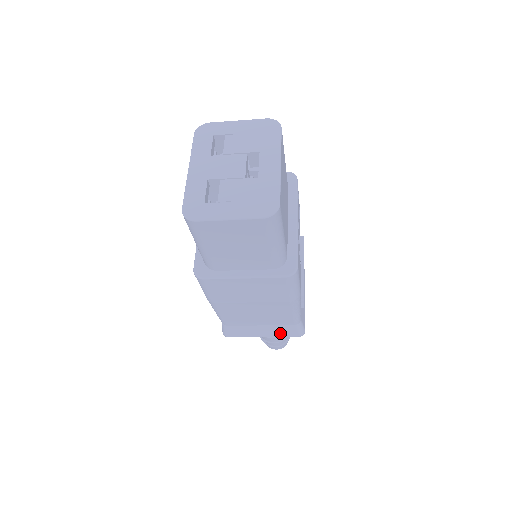
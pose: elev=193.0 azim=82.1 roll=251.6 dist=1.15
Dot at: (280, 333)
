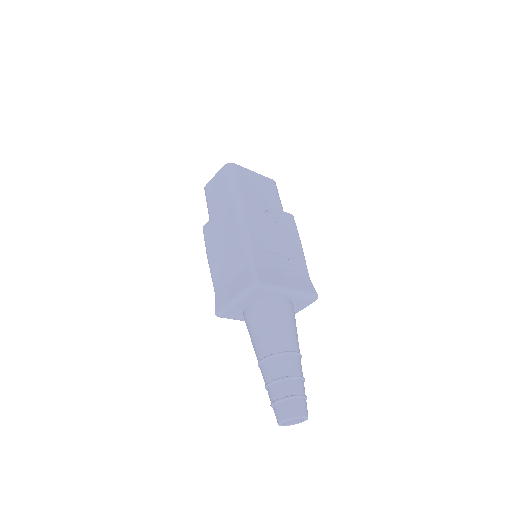
Dot at: (242, 285)
